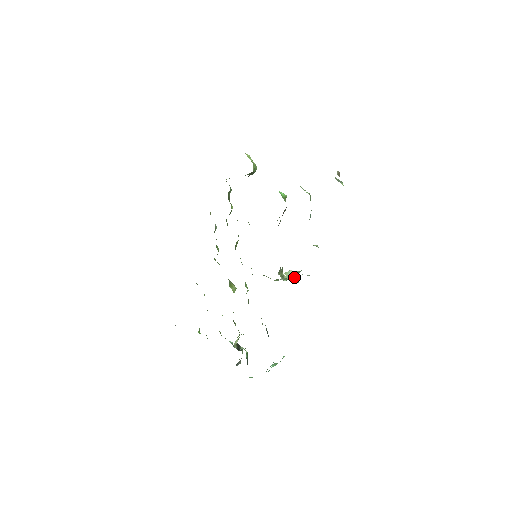
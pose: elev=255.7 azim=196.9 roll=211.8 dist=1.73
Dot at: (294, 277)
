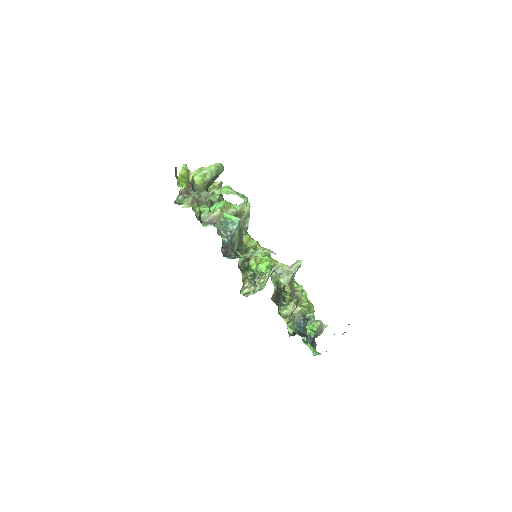
Dot at: occluded
